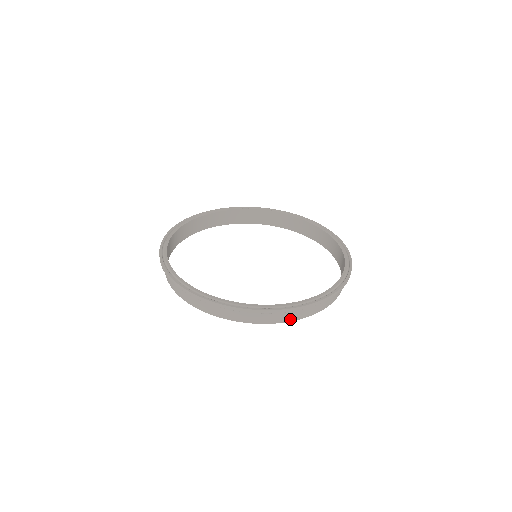
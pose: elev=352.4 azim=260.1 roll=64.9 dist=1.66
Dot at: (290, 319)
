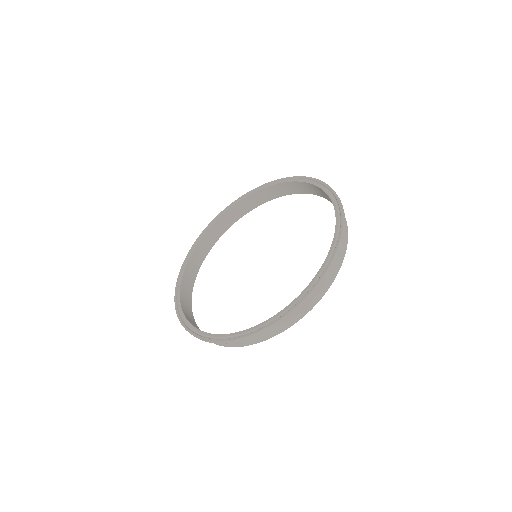
Dot at: (250, 343)
